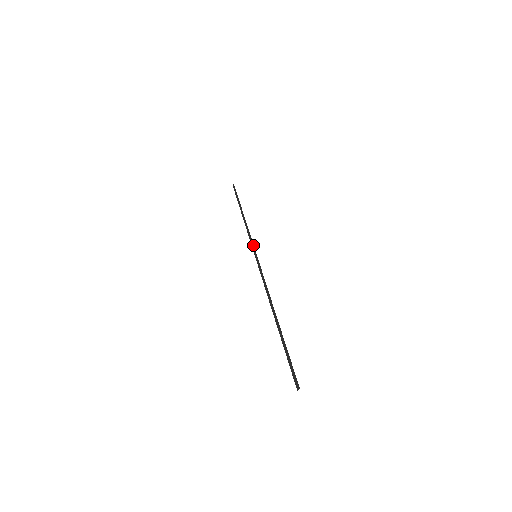
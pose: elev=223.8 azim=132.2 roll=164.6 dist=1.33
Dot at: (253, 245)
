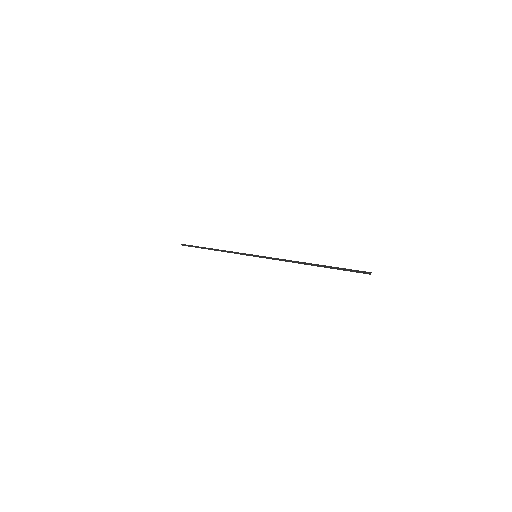
Dot at: (246, 254)
